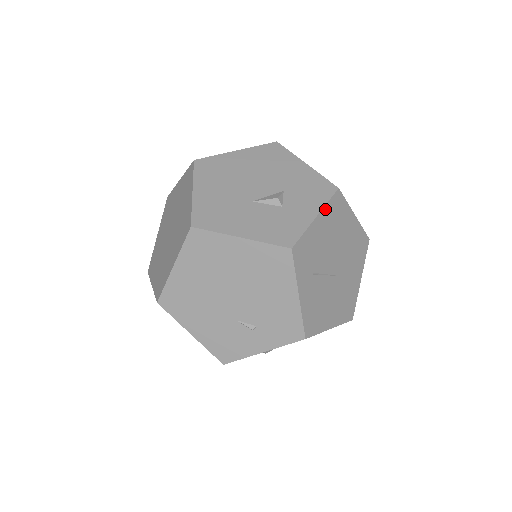
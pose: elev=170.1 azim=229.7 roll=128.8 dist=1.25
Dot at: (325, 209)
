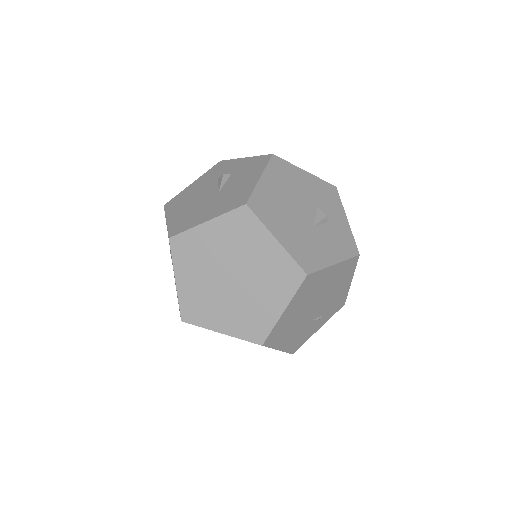
Dot at: (343, 209)
